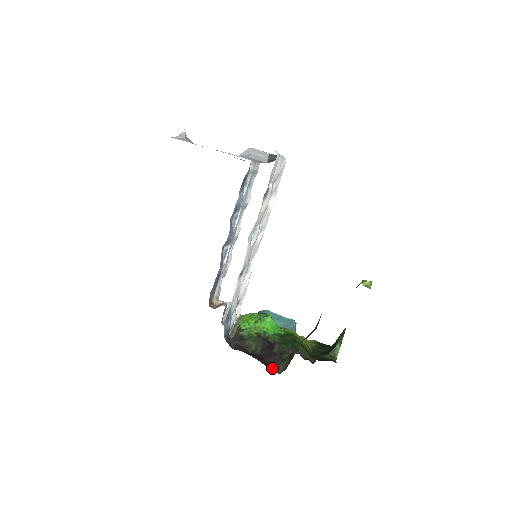
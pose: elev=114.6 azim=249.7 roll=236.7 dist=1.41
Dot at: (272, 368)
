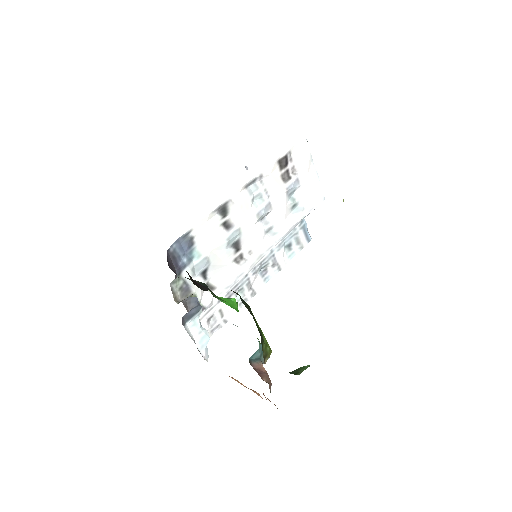
Dot at: occluded
